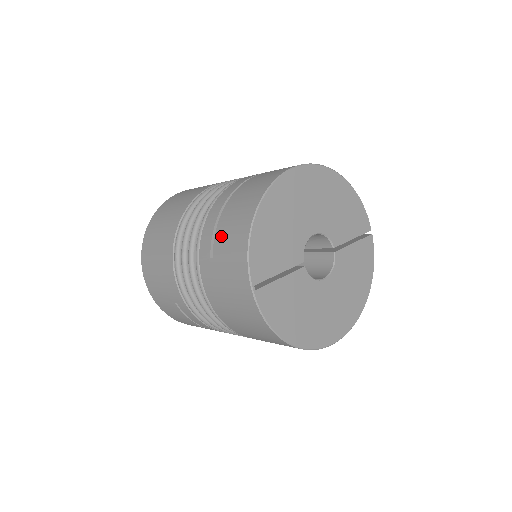
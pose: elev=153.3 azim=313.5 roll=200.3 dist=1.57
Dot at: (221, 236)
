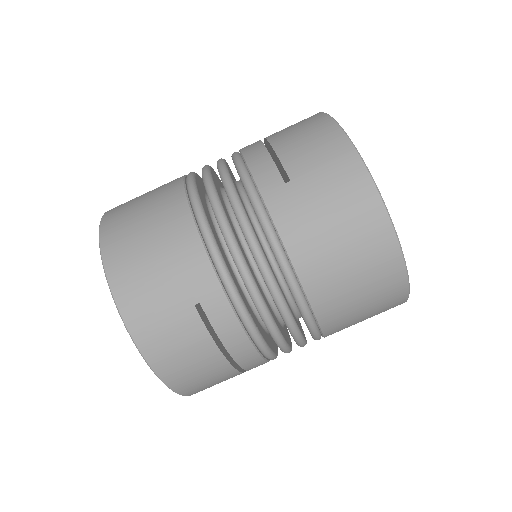
Dot at: (294, 155)
